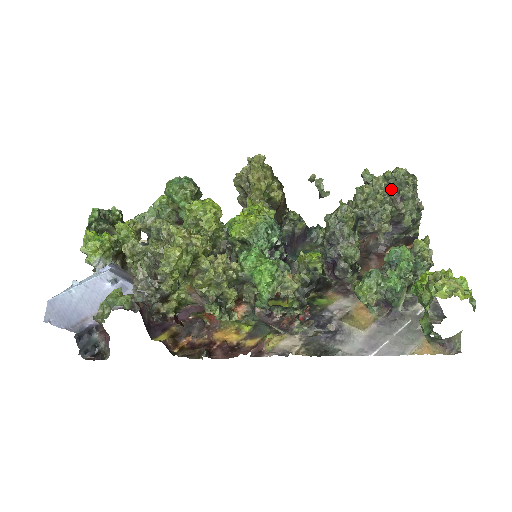
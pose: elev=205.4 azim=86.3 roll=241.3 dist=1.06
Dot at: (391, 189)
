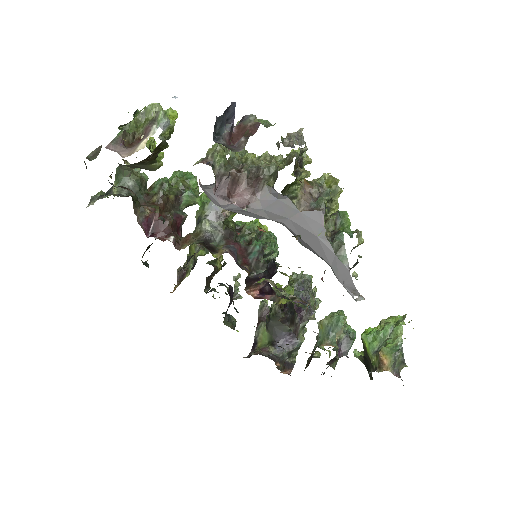
Dot at: occluded
